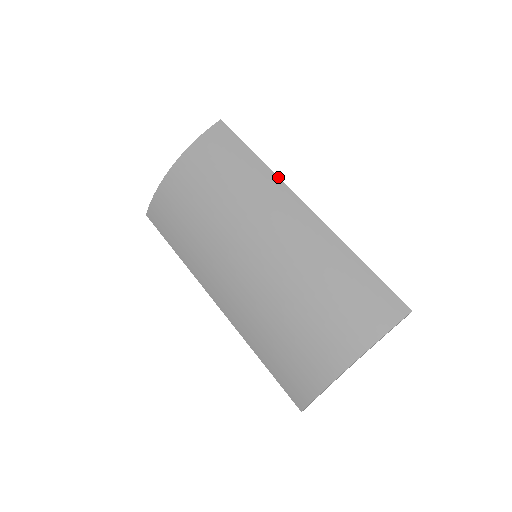
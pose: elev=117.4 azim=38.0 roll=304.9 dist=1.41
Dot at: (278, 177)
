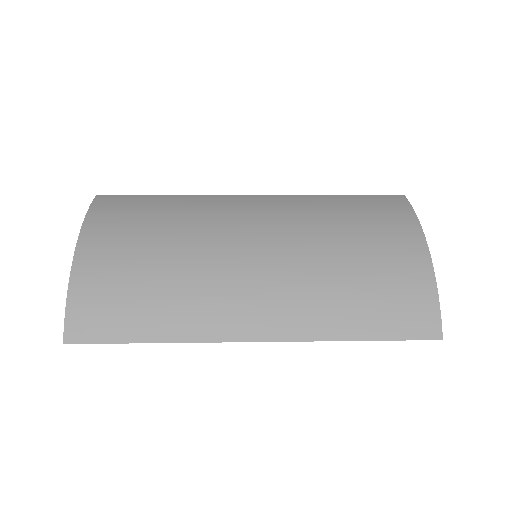
Dot at: (207, 195)
